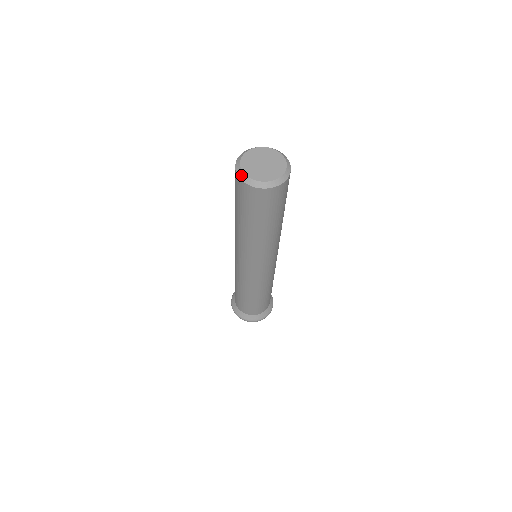
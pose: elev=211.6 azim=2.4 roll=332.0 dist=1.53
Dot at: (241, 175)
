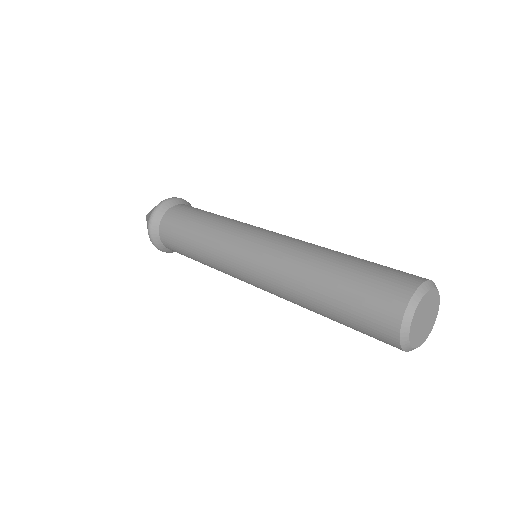
Dot at: (407, 349)
